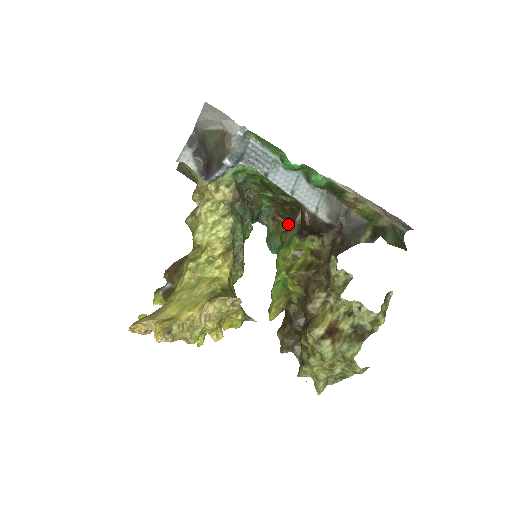
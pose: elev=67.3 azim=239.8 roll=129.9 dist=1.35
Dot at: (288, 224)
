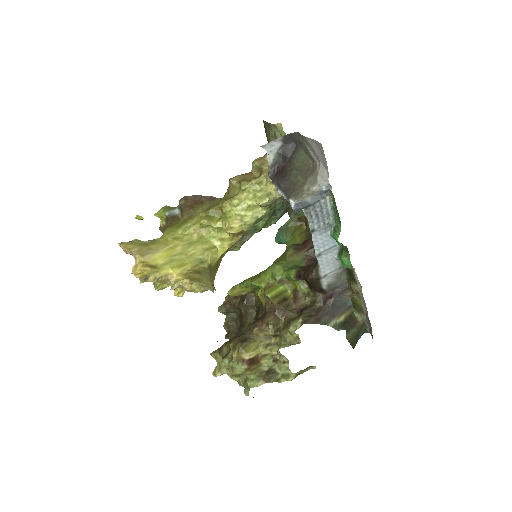
Dot at: (304, 239)
